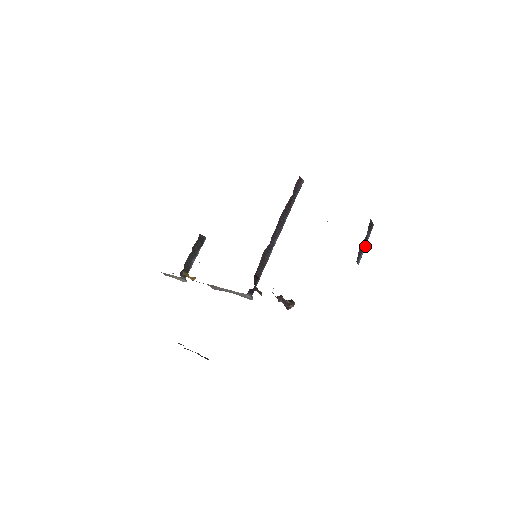
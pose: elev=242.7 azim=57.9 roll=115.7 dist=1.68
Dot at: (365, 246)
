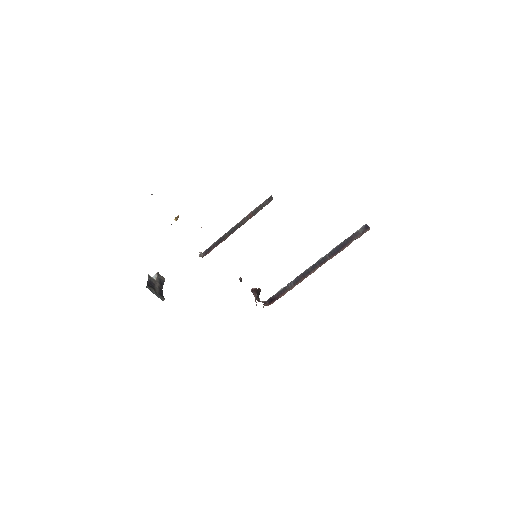
Dot at: occluded
